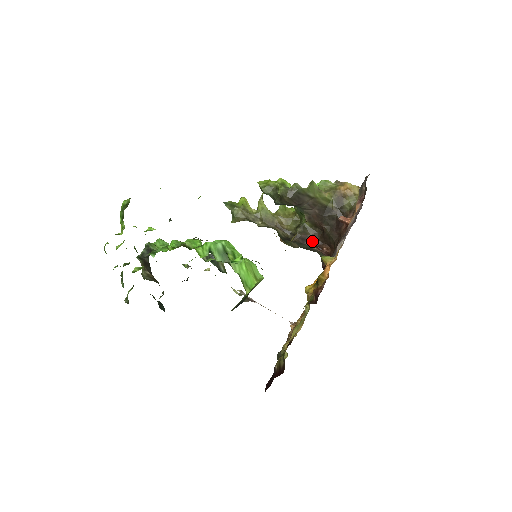
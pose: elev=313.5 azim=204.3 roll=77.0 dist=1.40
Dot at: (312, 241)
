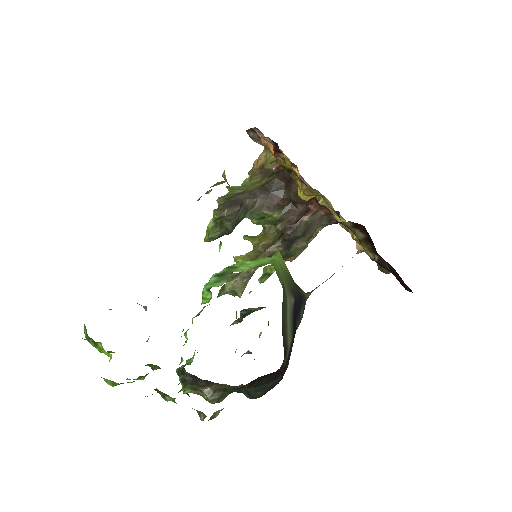
Dot at: (297, 218)
